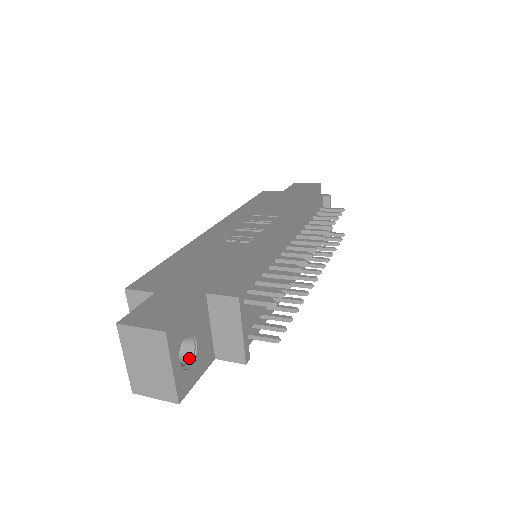
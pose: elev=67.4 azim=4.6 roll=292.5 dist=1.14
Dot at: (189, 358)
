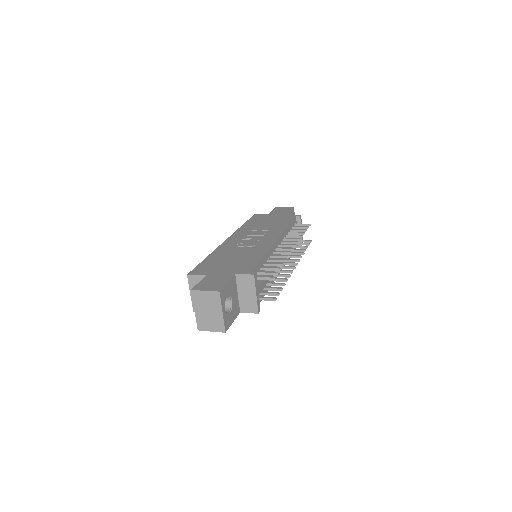
Dot at: (228, 309)
